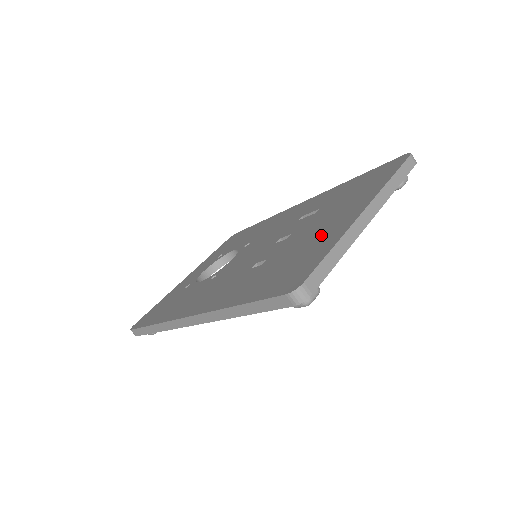
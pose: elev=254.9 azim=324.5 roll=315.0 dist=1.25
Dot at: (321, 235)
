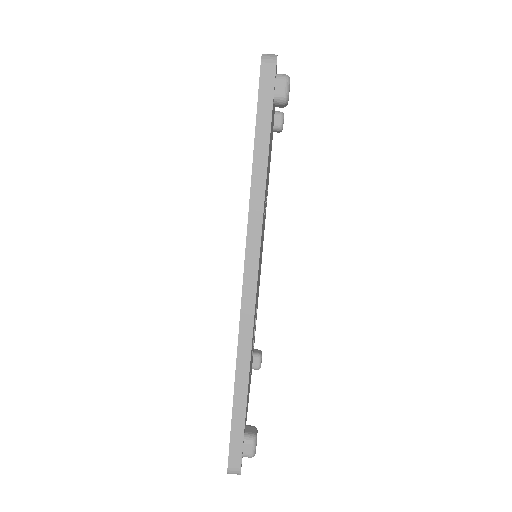
Dot at: occluded
